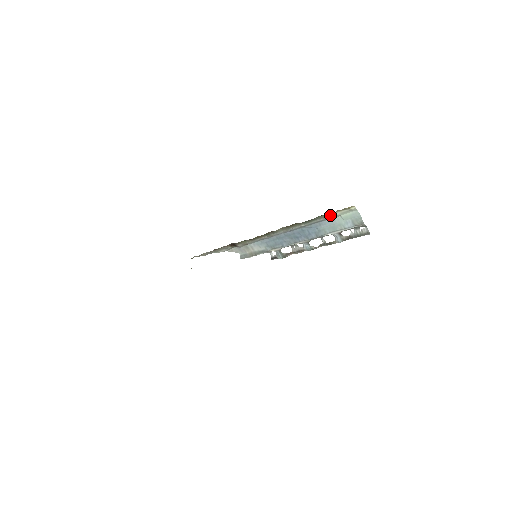
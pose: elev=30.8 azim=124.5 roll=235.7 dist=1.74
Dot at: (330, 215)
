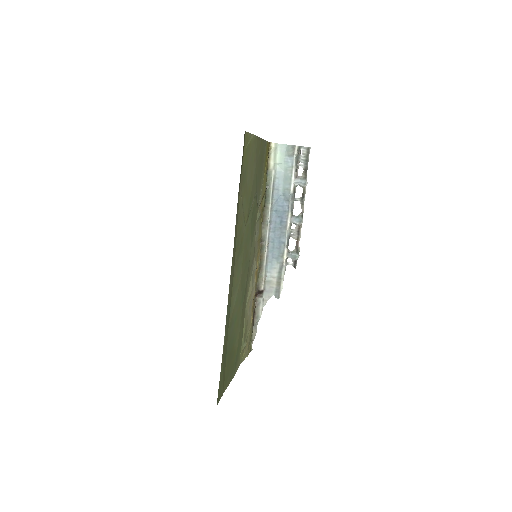
Dot at: (270, 172)
